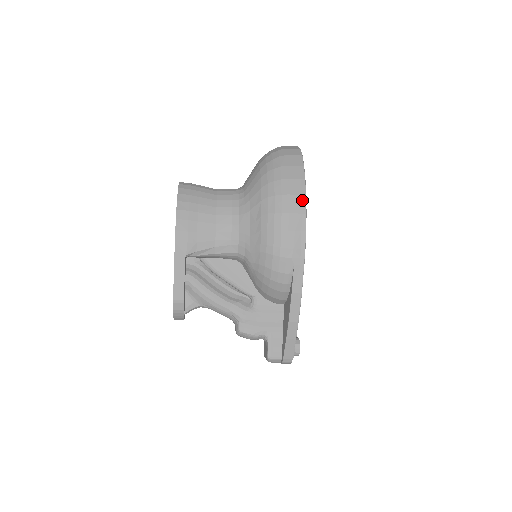
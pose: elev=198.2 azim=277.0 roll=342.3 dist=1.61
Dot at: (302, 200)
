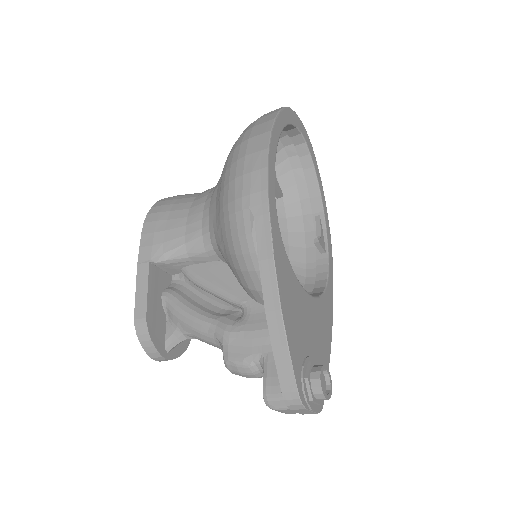
Dot at: (264, 137)
